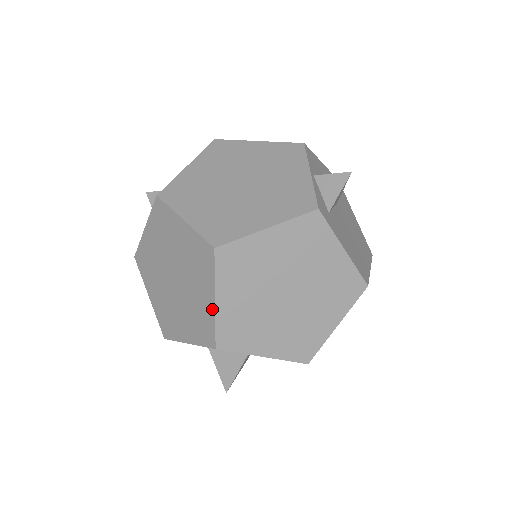
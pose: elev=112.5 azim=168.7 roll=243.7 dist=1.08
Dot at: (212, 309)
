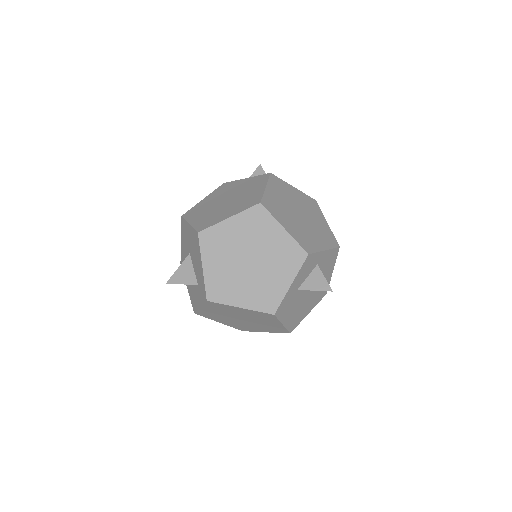
Dot at: (287, 236)
